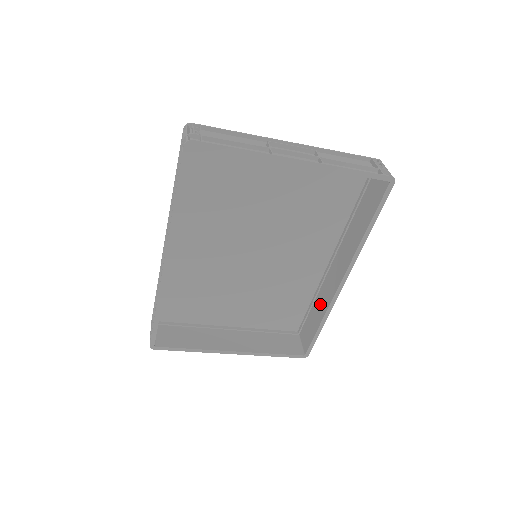
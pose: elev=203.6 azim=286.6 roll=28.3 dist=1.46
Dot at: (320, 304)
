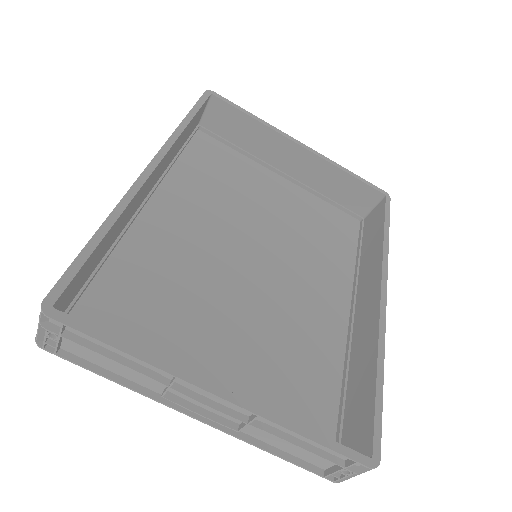
Dot at: (361, 361)
